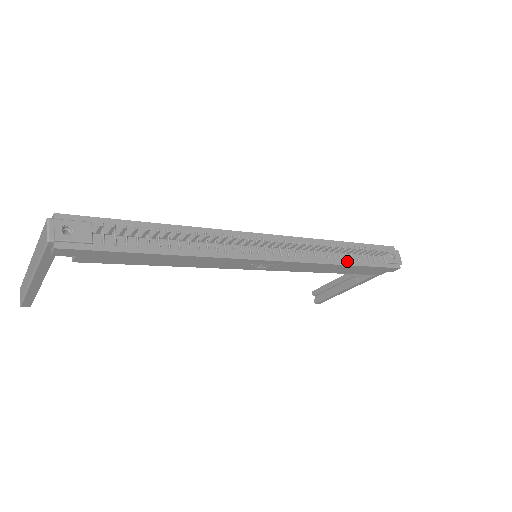
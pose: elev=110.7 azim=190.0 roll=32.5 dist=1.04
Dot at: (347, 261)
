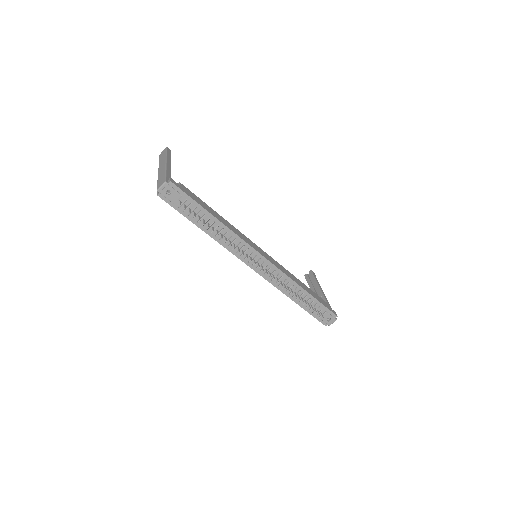
Dot at: (296, 300)
